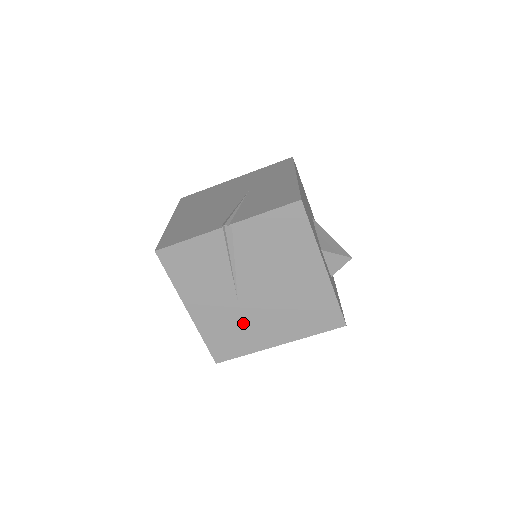
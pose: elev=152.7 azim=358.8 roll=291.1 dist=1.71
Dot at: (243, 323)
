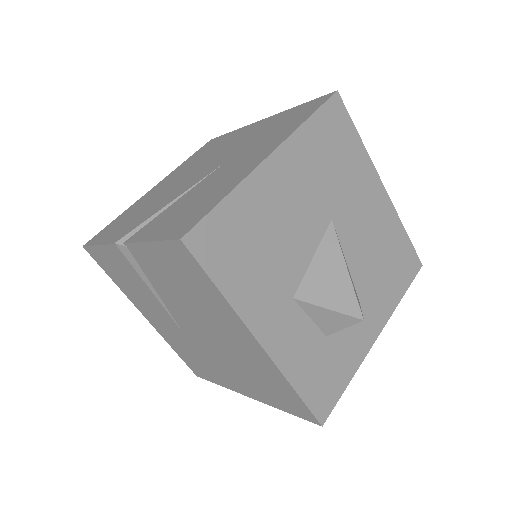
Dot at: (200, 355)
